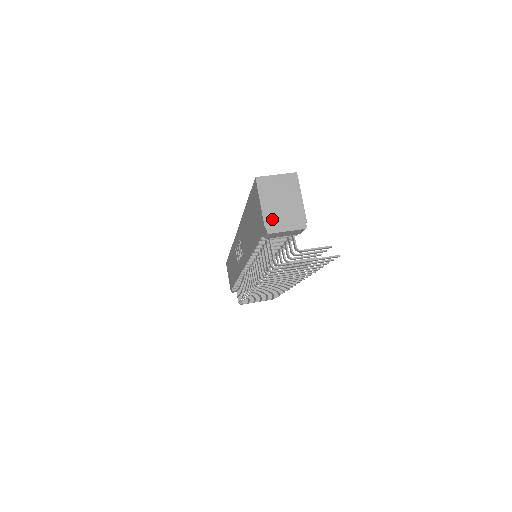
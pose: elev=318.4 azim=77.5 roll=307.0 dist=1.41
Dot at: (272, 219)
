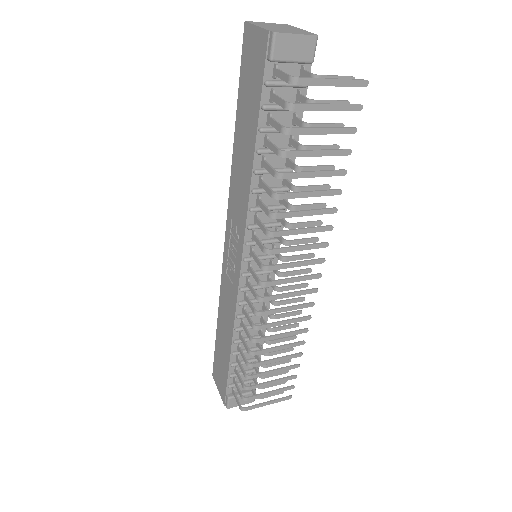
Dot at: (275, 30)
